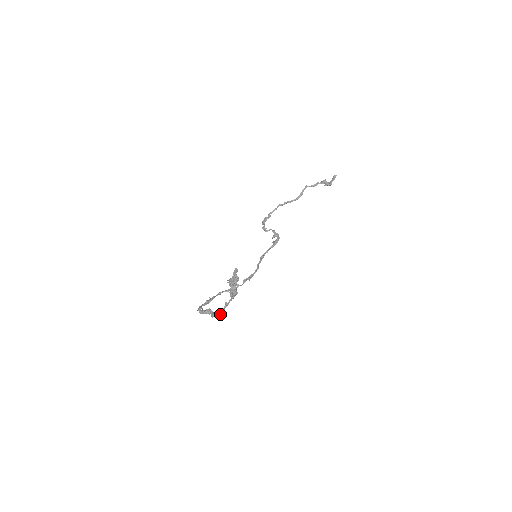
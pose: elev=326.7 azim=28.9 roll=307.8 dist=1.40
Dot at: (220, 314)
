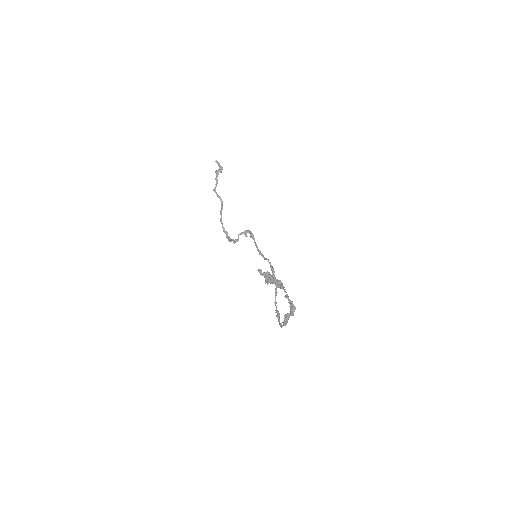
Dot at: (293, 307)
